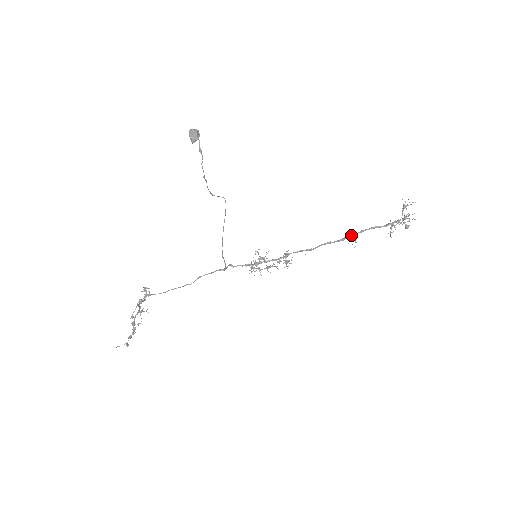
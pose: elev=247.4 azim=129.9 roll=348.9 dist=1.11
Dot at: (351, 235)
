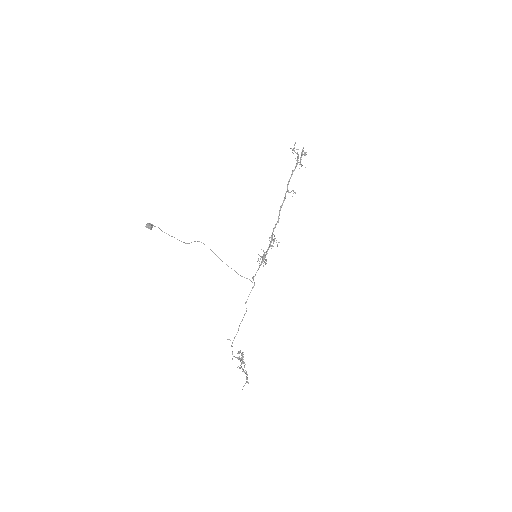
Dot at: (286, 191)
